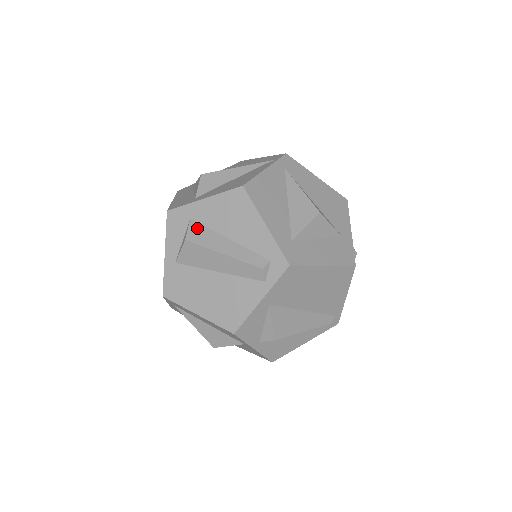
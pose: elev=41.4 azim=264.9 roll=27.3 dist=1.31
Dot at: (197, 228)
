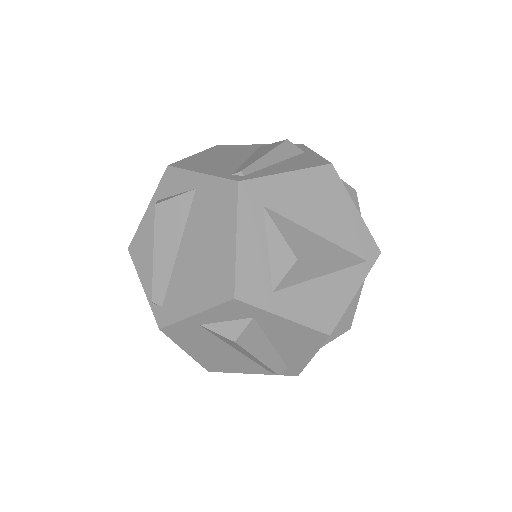
Dot at: (253, 330)
